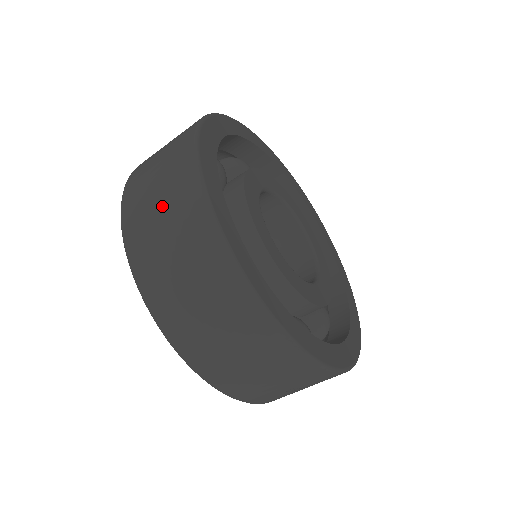
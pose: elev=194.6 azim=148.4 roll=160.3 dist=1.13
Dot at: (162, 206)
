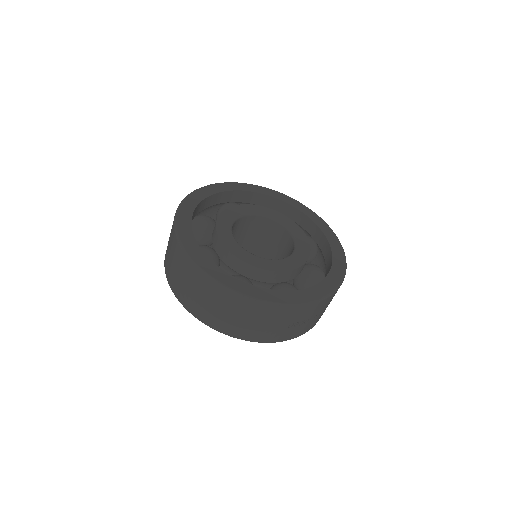
Dot at: (173, 261)
